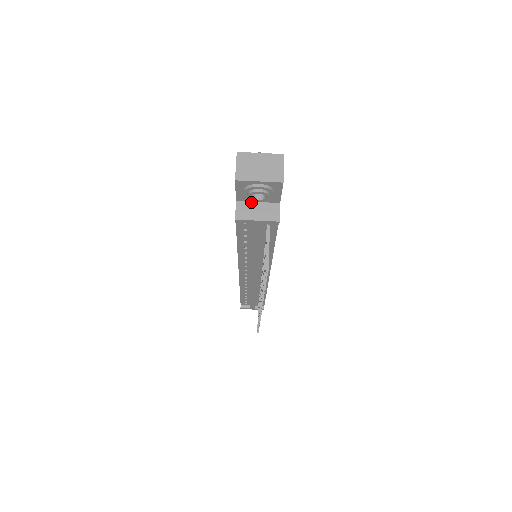
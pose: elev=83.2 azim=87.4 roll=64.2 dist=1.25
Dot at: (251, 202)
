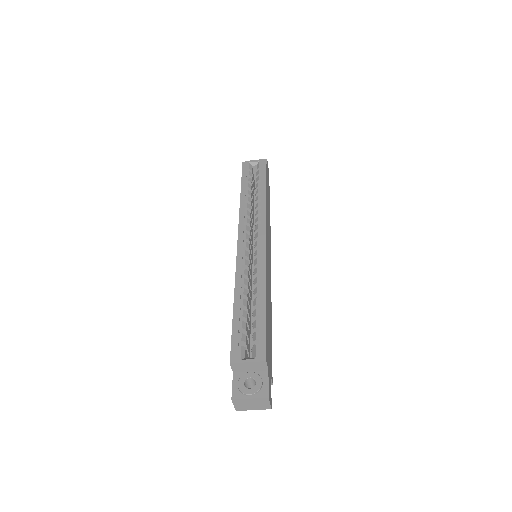
Dot at: occluded
